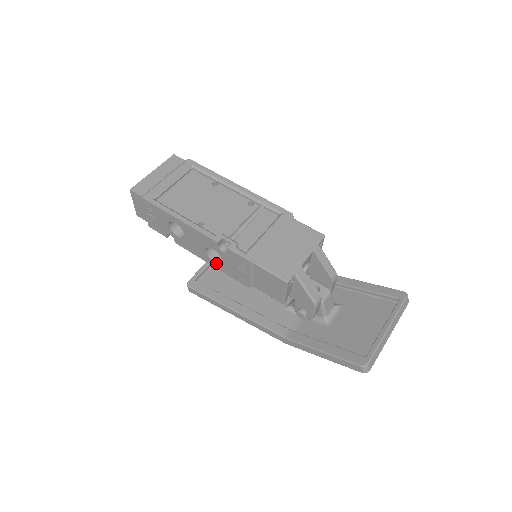
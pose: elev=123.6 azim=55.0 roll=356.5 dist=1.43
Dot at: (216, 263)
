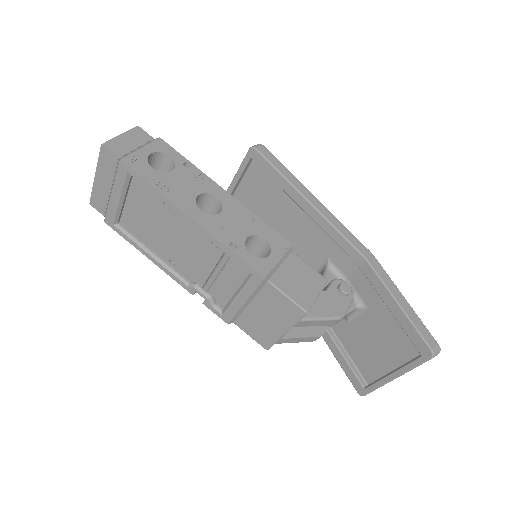
Dot at: occluded
